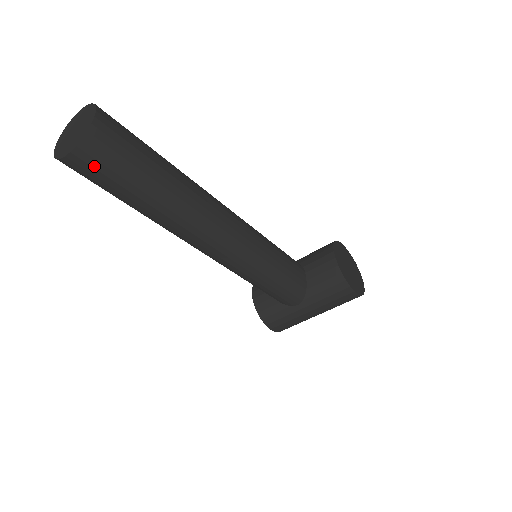
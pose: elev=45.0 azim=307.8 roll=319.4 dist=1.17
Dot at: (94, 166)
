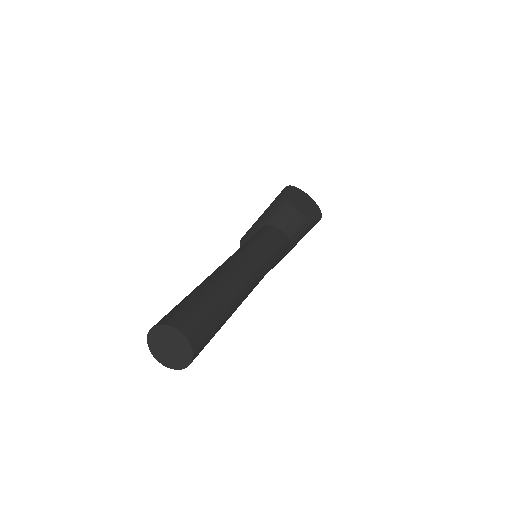
Dot at: occluded
